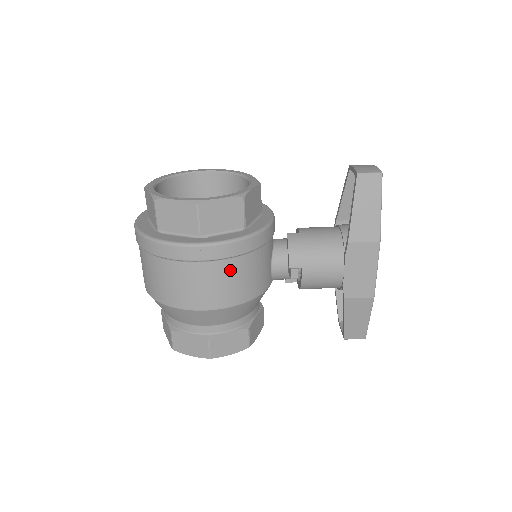
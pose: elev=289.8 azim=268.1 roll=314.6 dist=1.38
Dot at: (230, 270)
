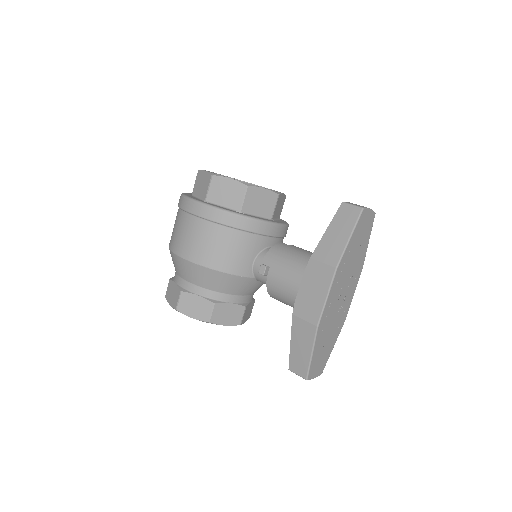
Dot at: (210, 233)
